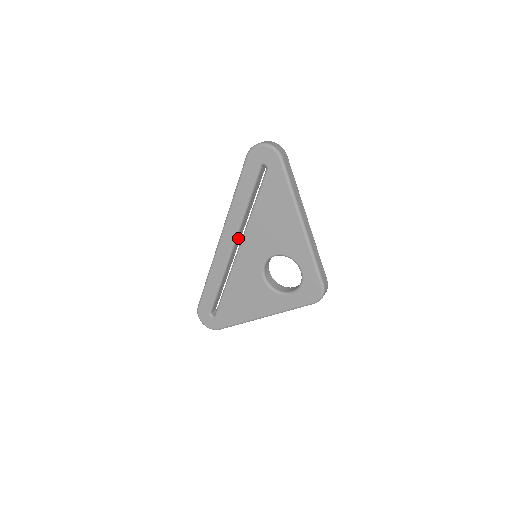
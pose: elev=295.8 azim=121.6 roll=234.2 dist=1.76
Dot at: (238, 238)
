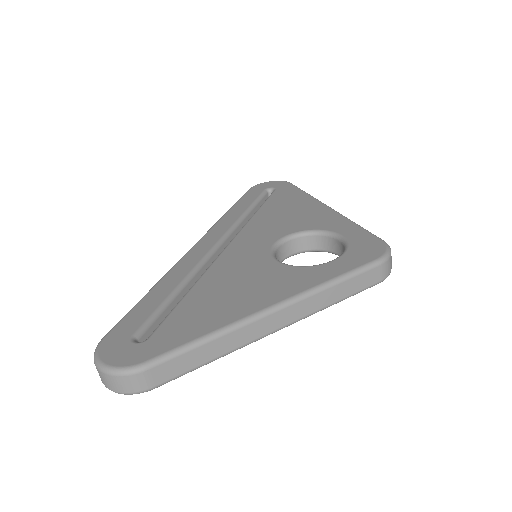
Dot at: (226, 245)
